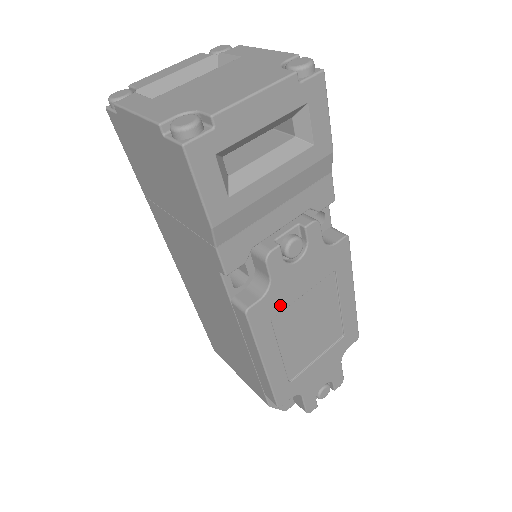
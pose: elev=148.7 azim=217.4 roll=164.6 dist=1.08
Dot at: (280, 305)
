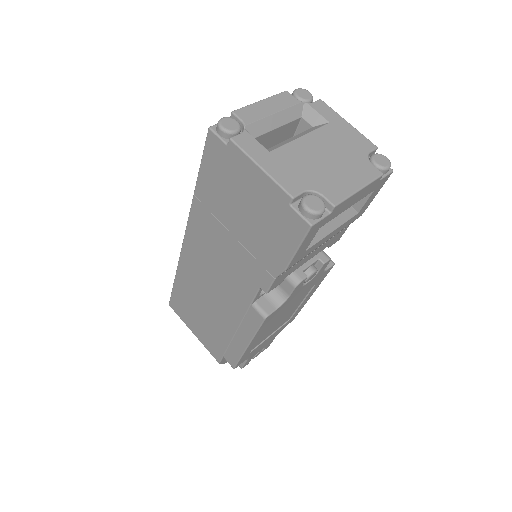
Dot at: (281, 310)
